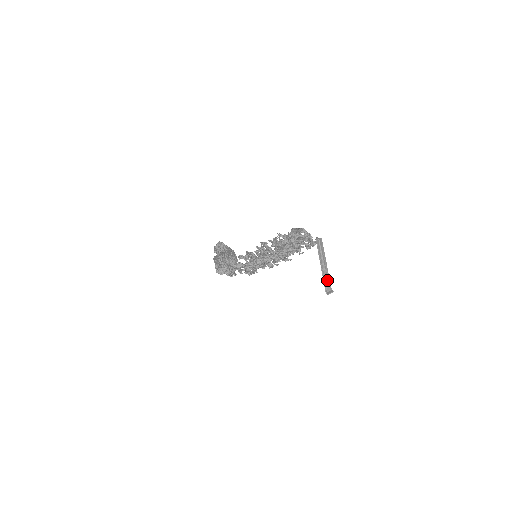
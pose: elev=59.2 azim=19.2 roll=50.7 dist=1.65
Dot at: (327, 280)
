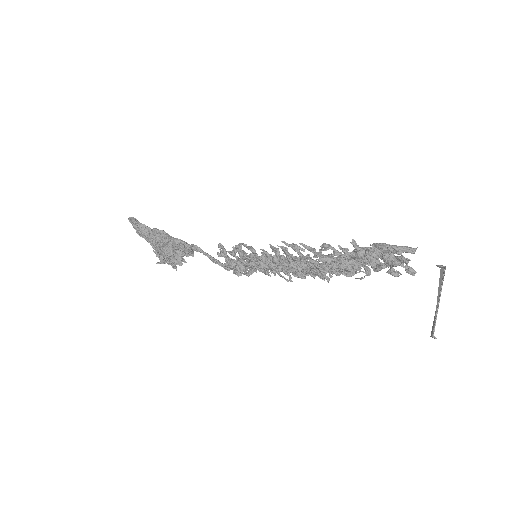
Dot at: (435, 320)
